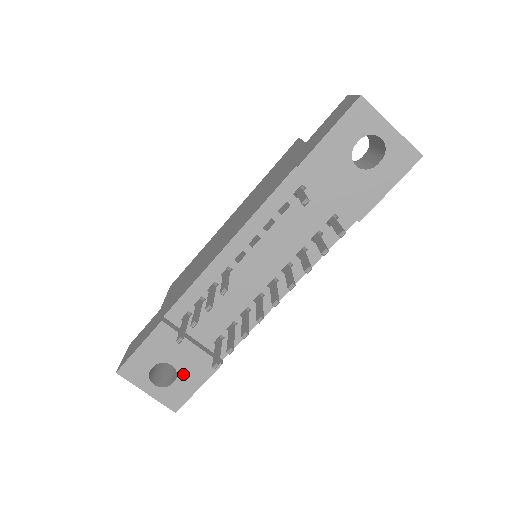
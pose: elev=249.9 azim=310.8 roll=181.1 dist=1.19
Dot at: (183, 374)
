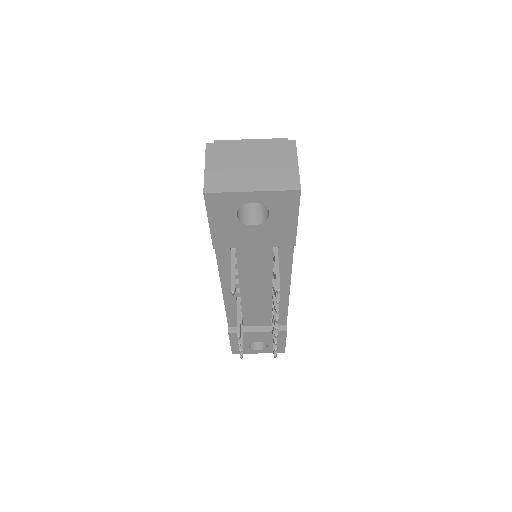
Dot at: (269, 342)
